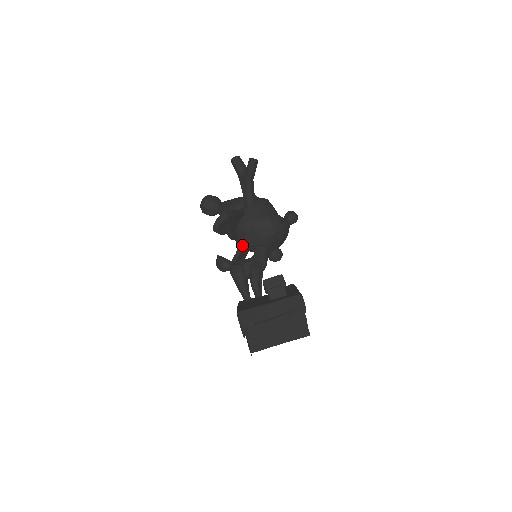
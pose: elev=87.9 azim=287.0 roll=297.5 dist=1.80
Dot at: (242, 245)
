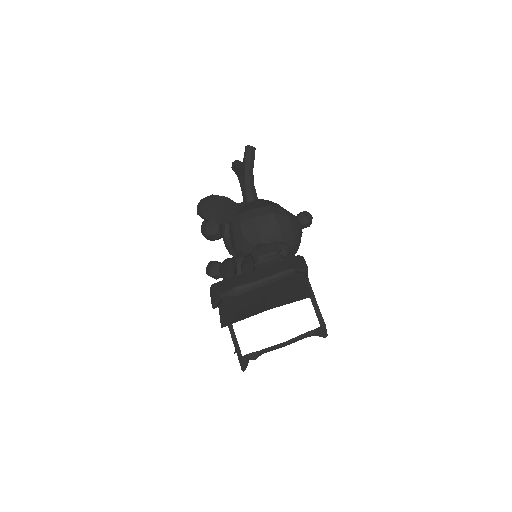
Dot at: (240, 249)
